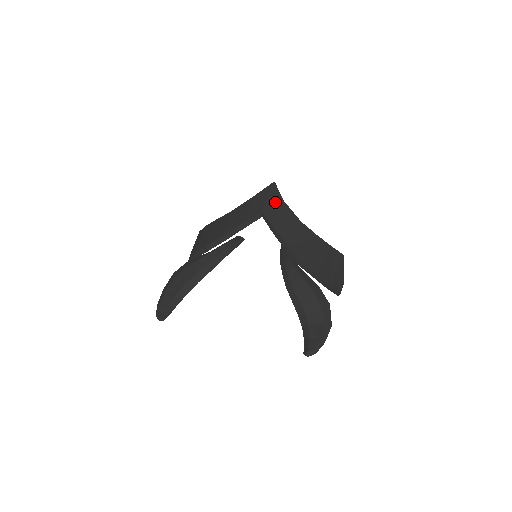
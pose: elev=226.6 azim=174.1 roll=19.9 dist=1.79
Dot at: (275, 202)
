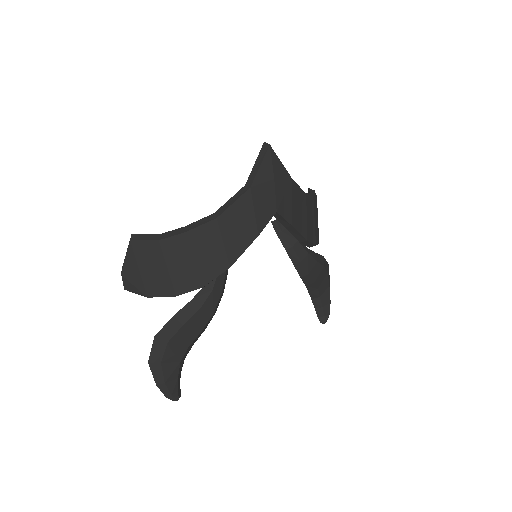
Dot at: (284, 186)
